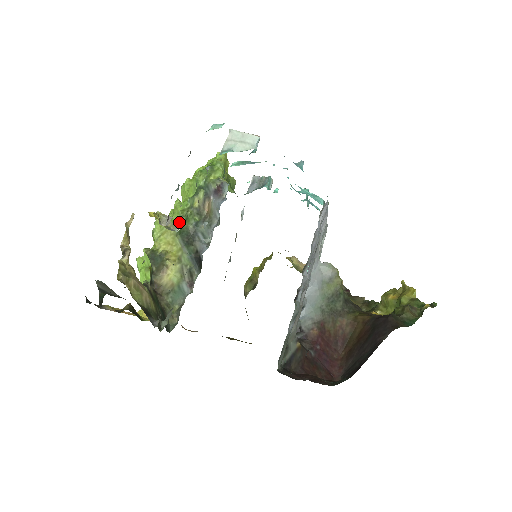
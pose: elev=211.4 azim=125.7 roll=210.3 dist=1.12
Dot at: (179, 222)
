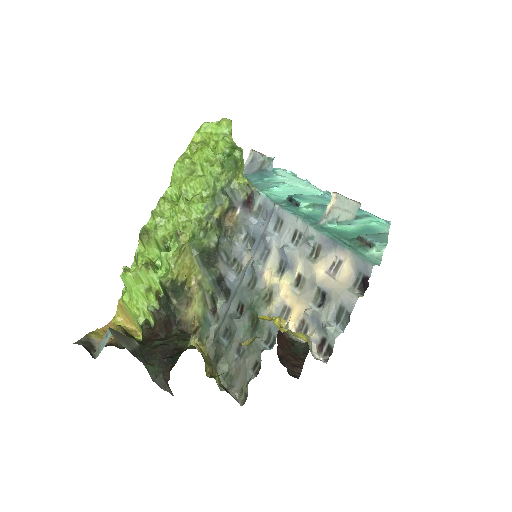
Dot at: (188, 230)
